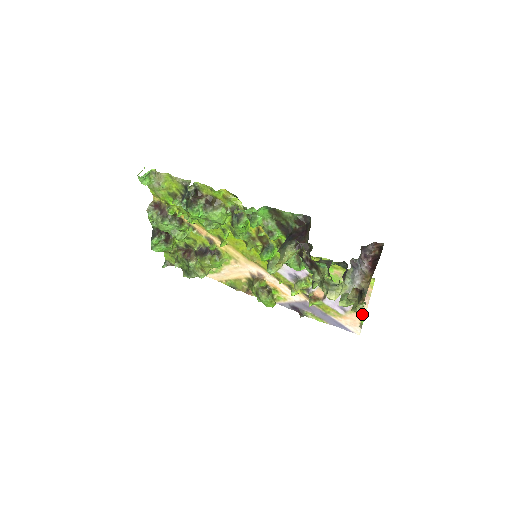
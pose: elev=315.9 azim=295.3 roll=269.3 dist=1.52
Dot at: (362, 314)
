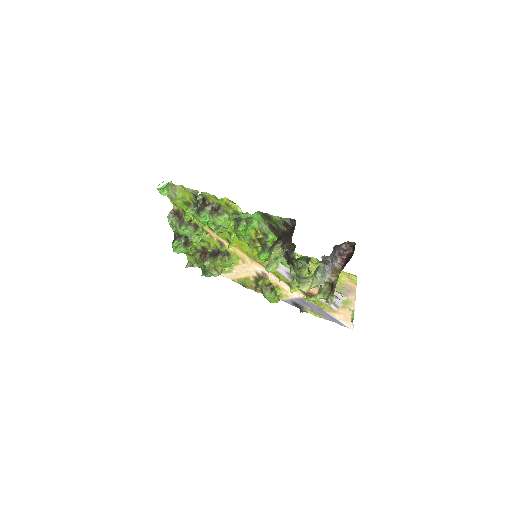
Dot at: (352, 309)
